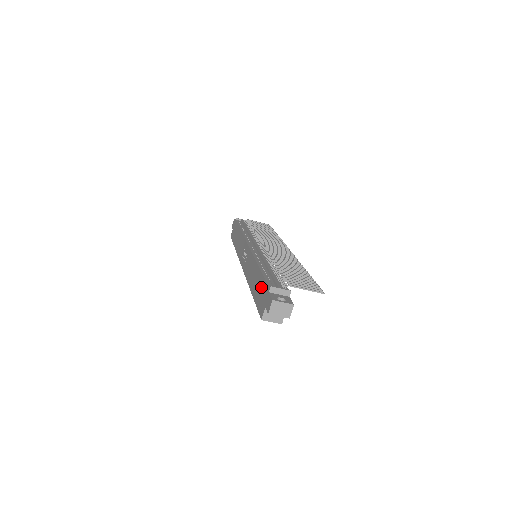
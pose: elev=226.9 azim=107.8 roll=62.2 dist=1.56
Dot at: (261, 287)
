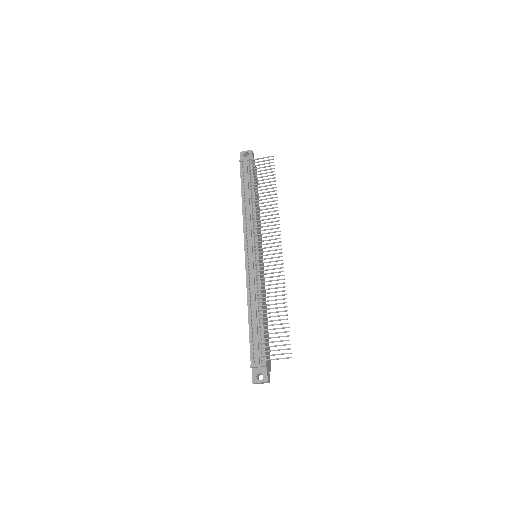
Dot at: occluded
